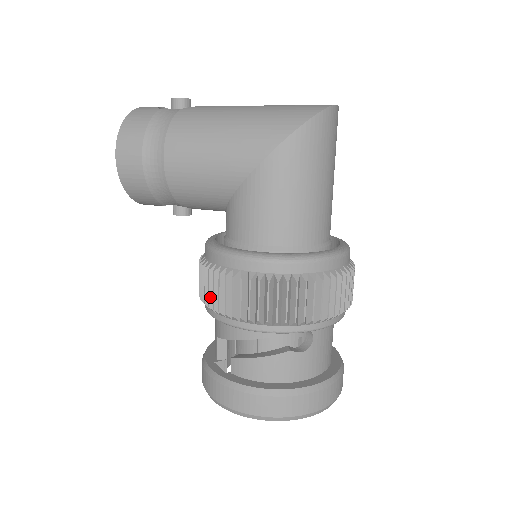
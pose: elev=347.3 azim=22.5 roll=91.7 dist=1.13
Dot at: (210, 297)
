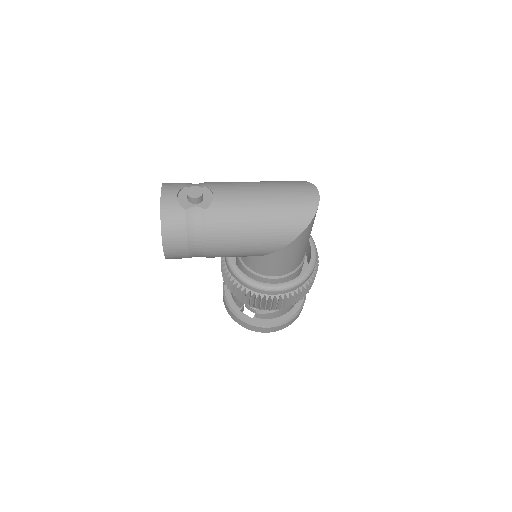
Dot at: (246, 301)
